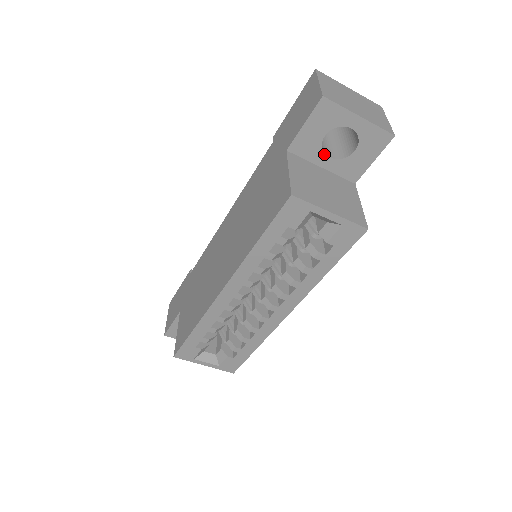
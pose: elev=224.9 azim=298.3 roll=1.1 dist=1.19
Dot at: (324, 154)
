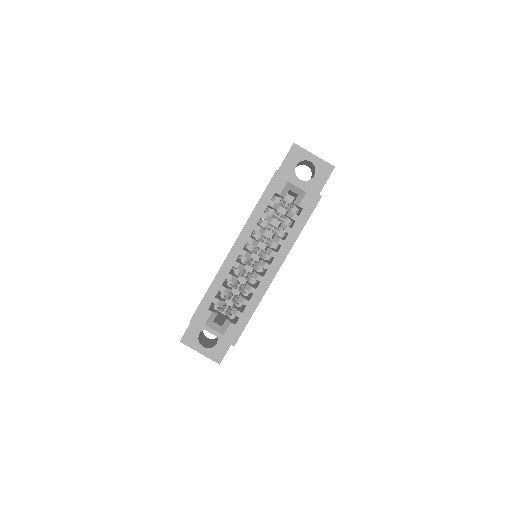
Dot at: (297, 177)
